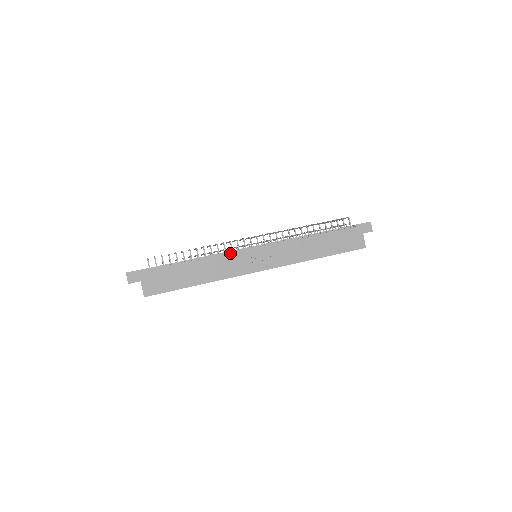
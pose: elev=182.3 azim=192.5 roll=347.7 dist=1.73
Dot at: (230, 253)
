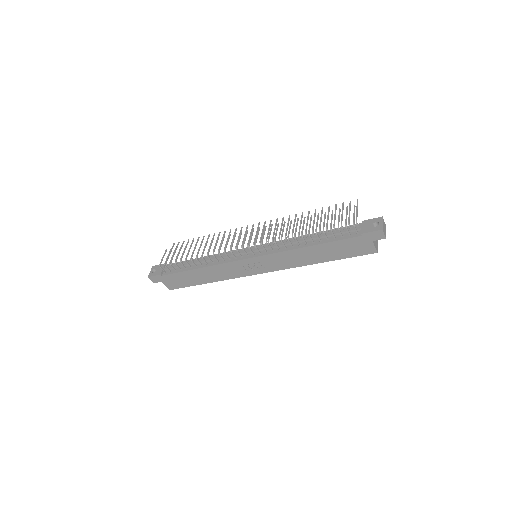
Dot at: (226, 263)
